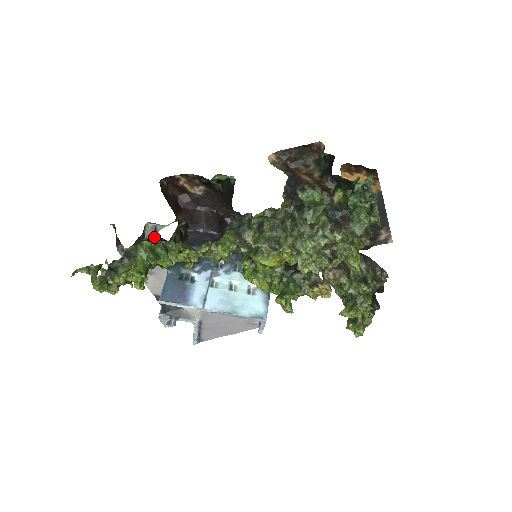
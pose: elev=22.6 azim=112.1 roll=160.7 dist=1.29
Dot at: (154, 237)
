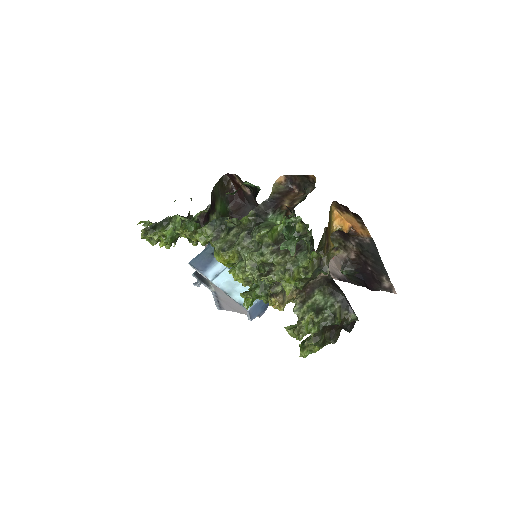
Dot at: (190, 215)
